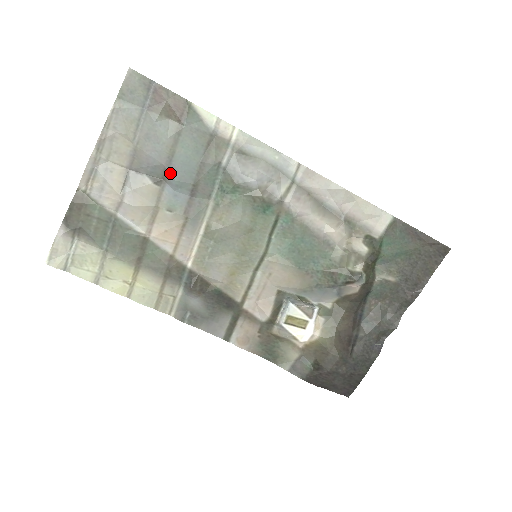
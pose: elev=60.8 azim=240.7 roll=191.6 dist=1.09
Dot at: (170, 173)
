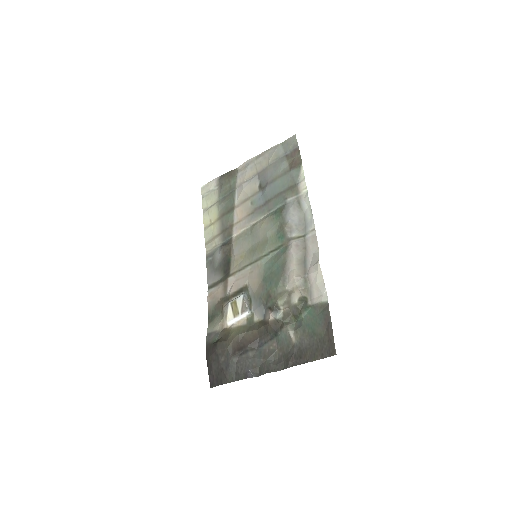
Dot at: (267, 187)
